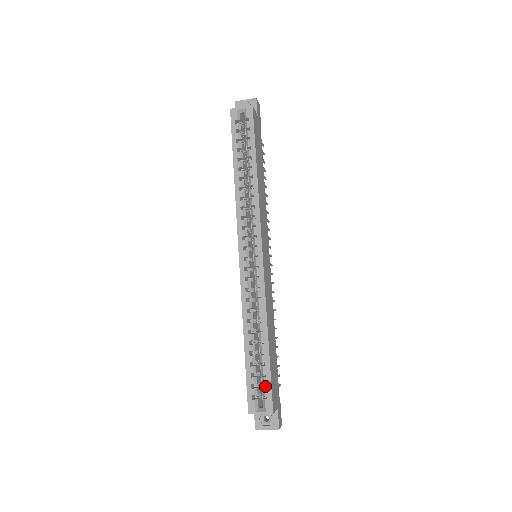
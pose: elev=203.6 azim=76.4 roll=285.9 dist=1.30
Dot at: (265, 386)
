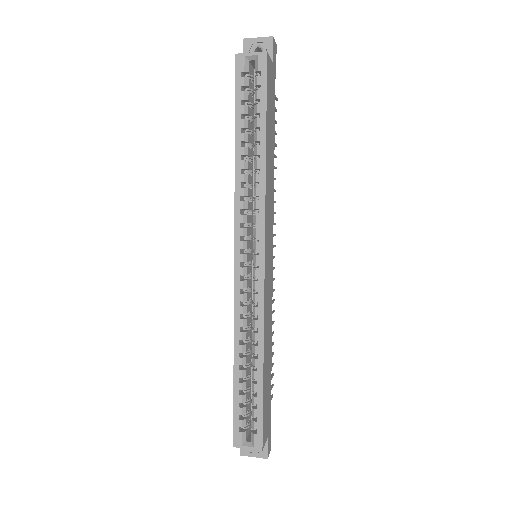
Dot at: (255, 417)
